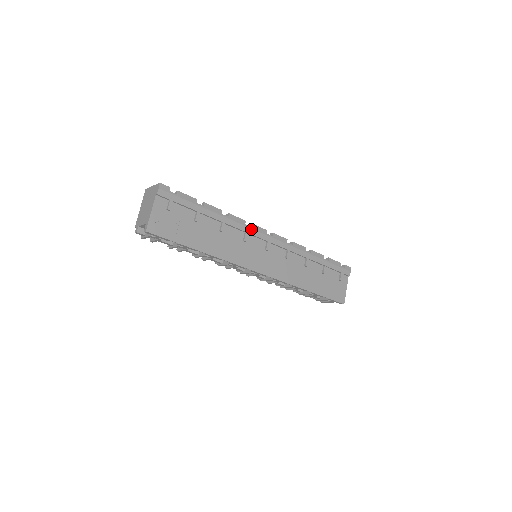
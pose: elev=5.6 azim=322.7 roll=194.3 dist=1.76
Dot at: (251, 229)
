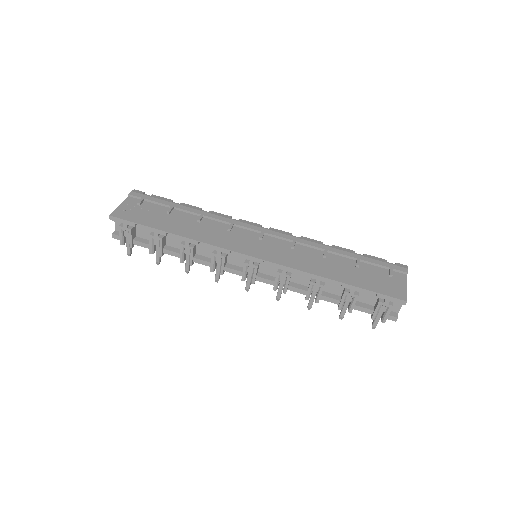
Dot at: (238, 222)
